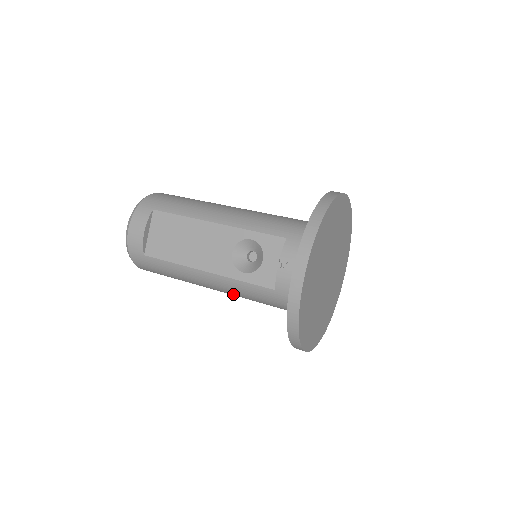
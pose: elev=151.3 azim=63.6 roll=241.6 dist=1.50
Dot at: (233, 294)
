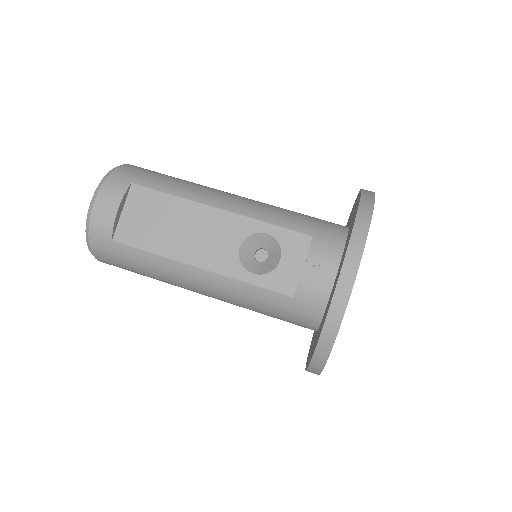
Dot at: (228, 300)
